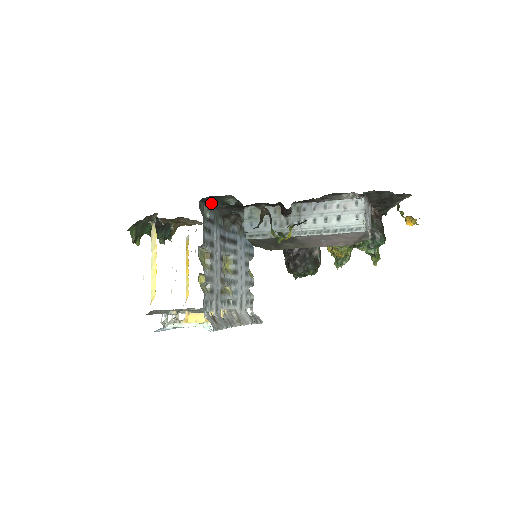
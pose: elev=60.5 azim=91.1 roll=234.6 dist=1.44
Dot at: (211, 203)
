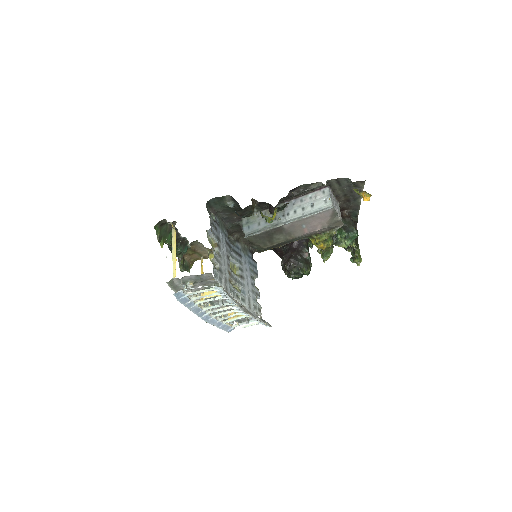
Dot at: (216, 210)
